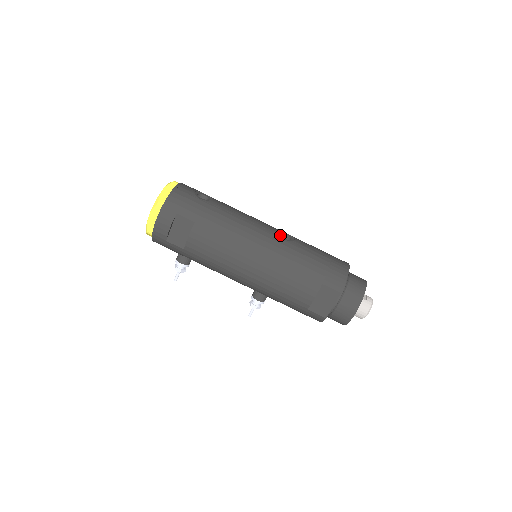
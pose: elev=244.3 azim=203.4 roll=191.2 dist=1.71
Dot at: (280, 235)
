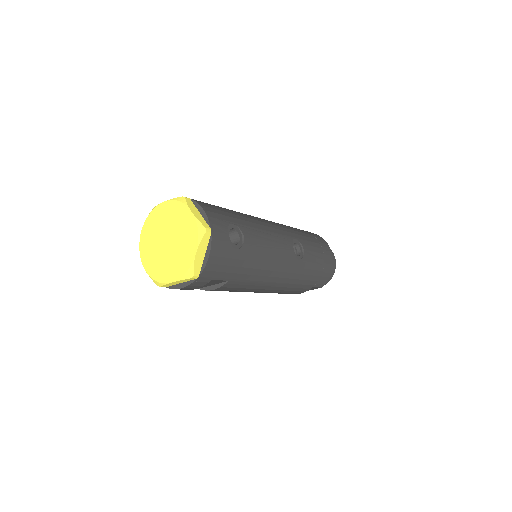
Dot at: occluded
